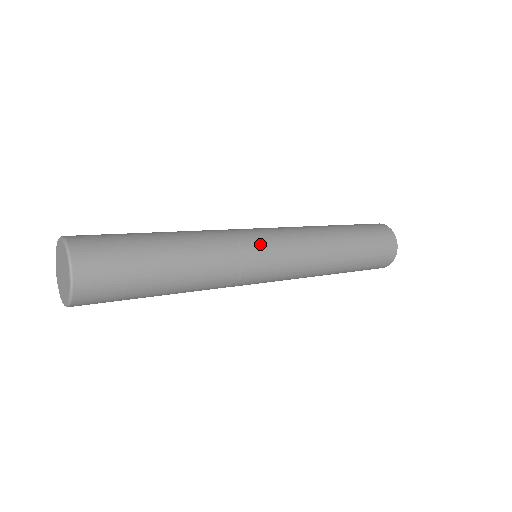
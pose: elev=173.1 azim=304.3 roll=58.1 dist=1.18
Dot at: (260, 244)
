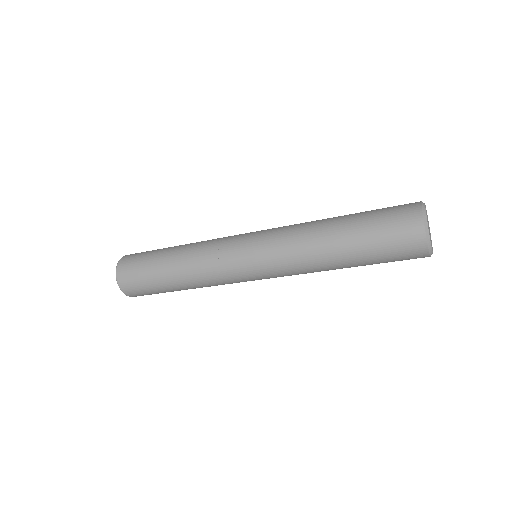
Dot at: (238, 238)
